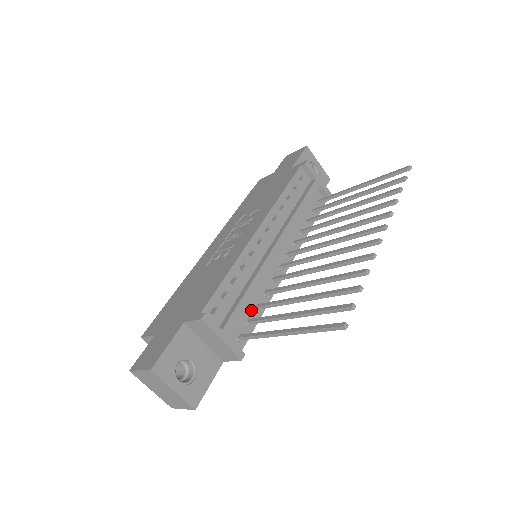
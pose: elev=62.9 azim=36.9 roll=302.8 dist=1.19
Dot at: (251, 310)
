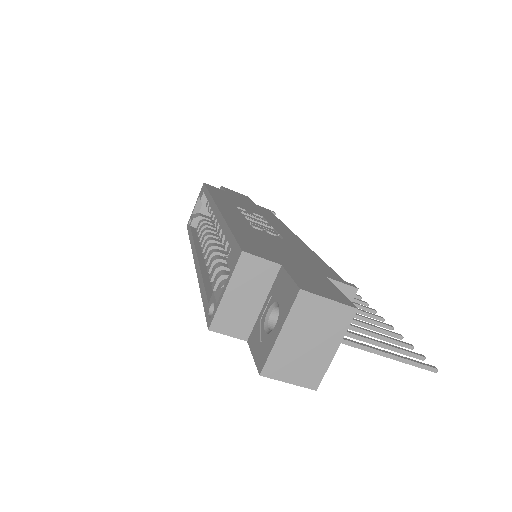
Dot at: occluded
